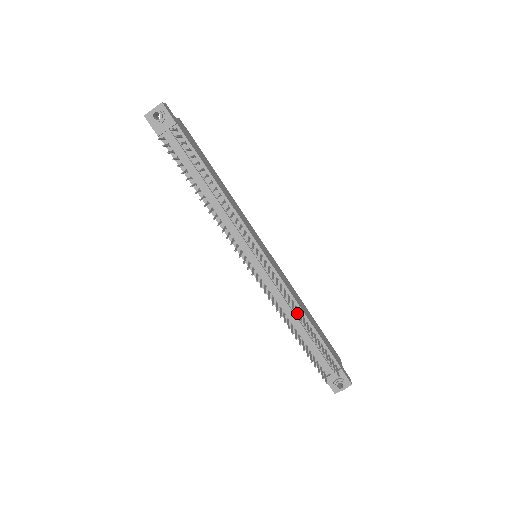
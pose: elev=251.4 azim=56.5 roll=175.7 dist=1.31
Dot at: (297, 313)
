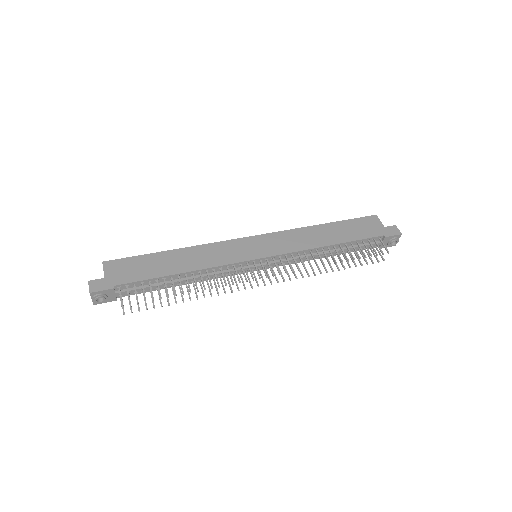
Dot at: (323, 264)
